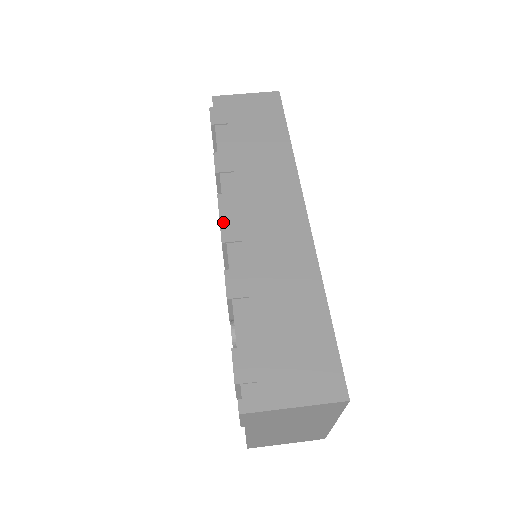
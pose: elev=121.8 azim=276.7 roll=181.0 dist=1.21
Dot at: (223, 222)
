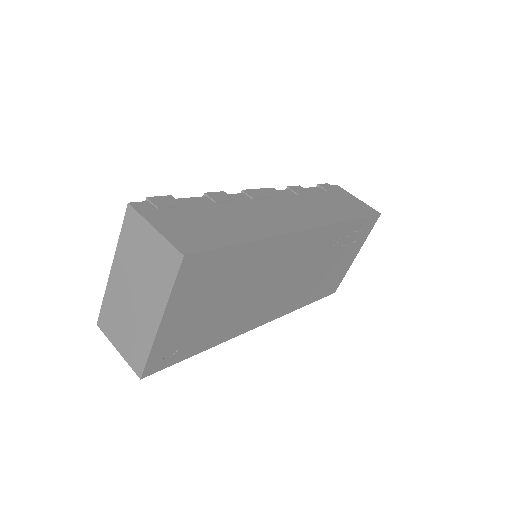
Dot at: (257, 190)
